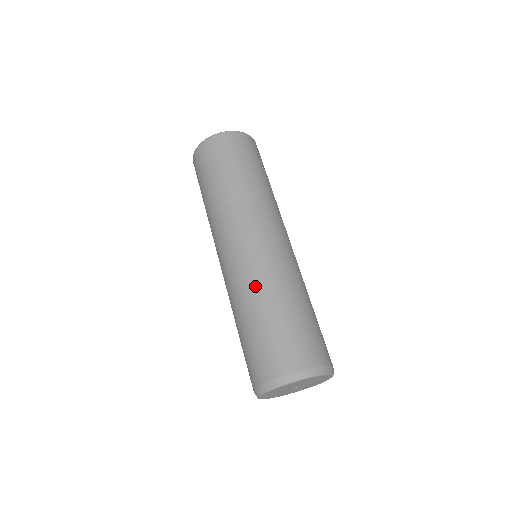
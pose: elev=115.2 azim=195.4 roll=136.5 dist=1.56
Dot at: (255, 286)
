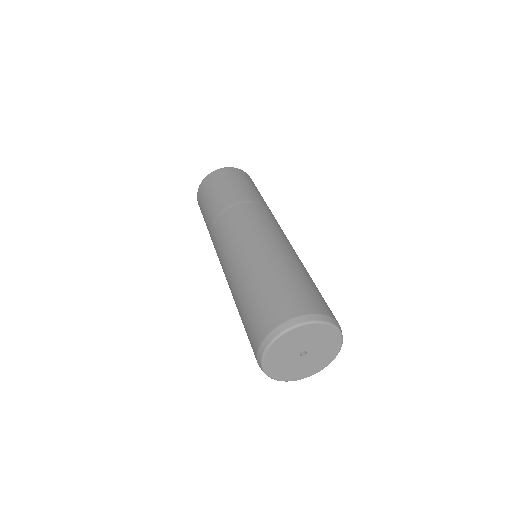
Dot at: (255, 258)
